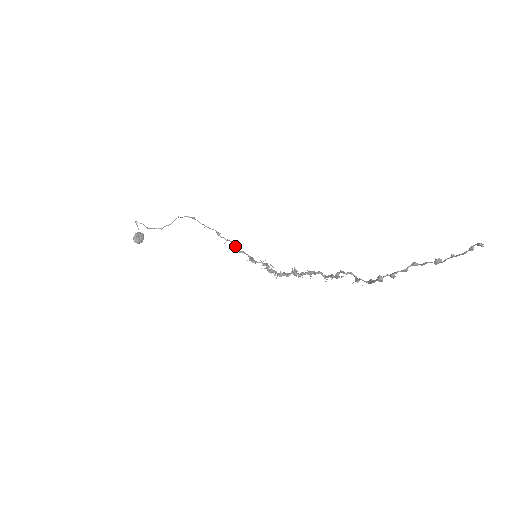
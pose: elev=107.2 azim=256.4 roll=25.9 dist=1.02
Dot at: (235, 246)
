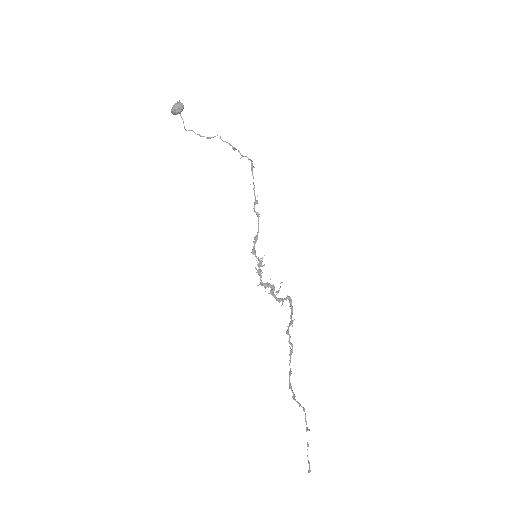
Dot at: (255, 204)
